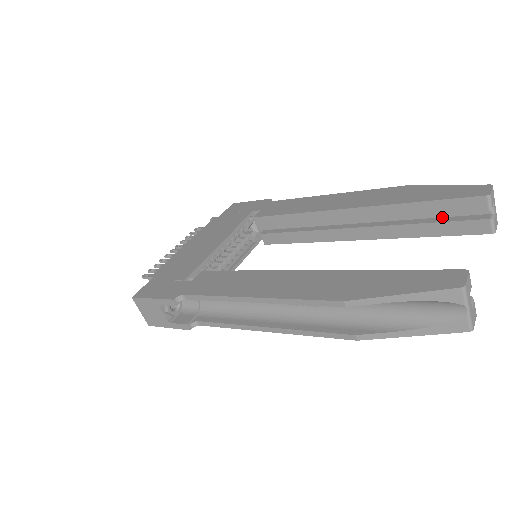
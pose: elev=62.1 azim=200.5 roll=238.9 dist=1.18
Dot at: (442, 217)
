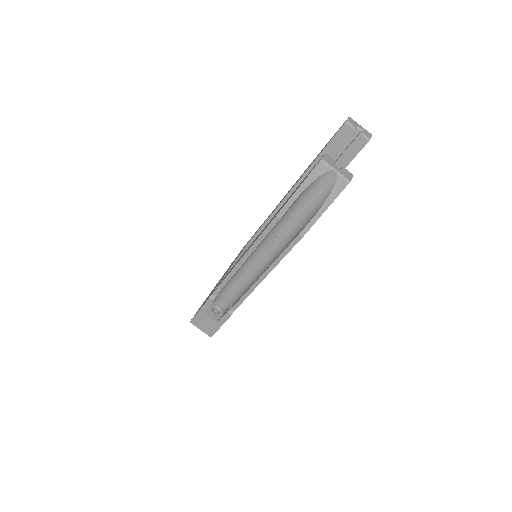
Dot at: (340, 155)
